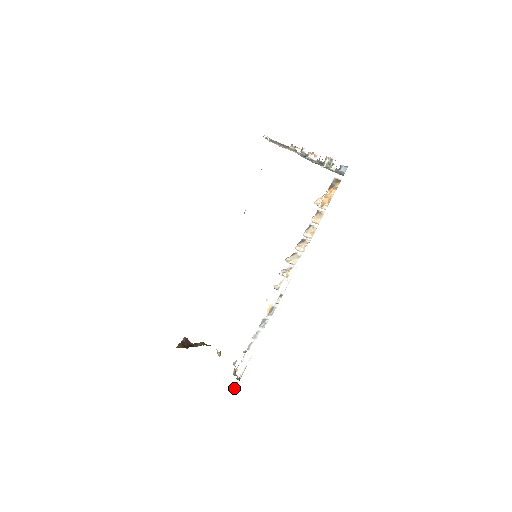
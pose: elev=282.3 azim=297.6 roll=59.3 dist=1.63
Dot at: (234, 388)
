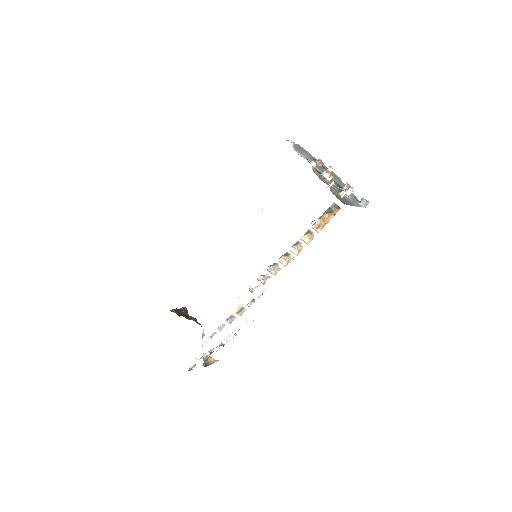
Dot at: (192, 369)
